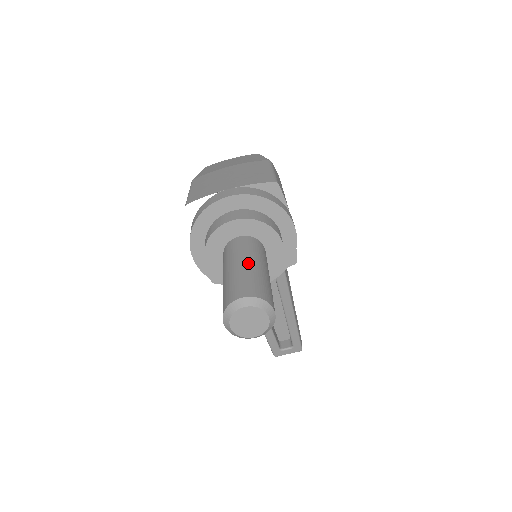
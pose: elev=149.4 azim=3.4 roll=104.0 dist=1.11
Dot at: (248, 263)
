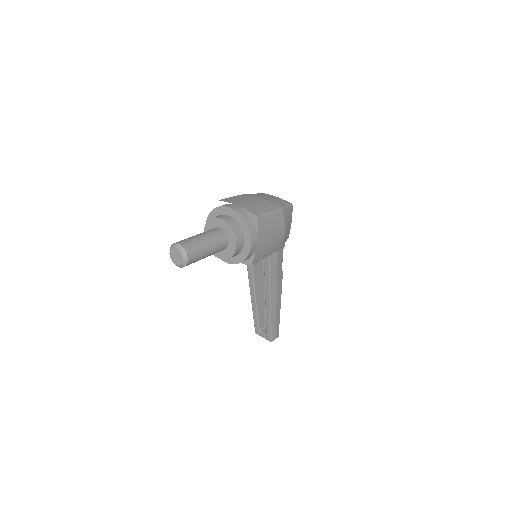
Dot at: (203, 237)
